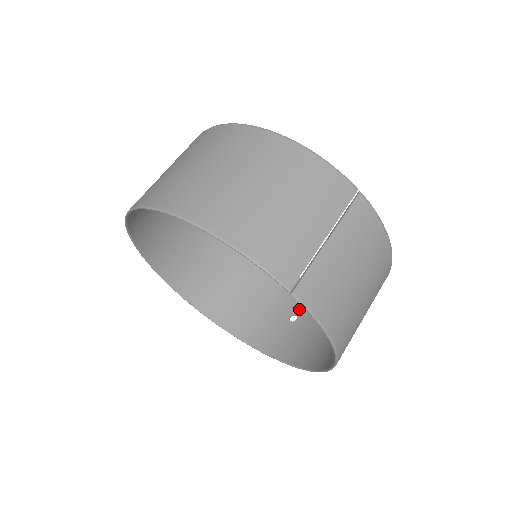
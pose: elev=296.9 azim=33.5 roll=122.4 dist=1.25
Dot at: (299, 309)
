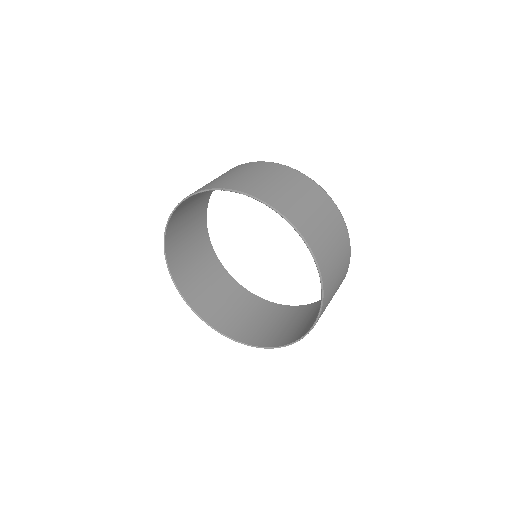
Dot at: occluded
